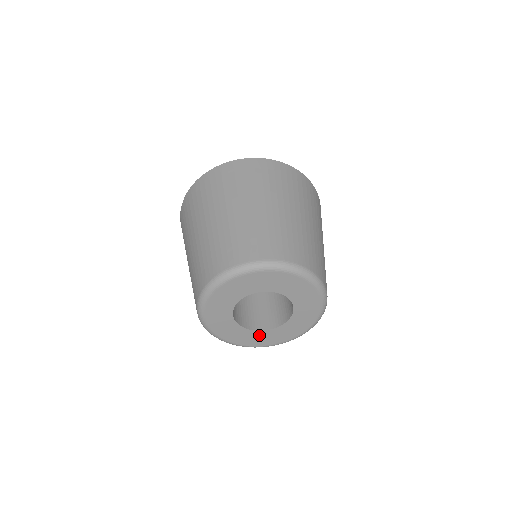
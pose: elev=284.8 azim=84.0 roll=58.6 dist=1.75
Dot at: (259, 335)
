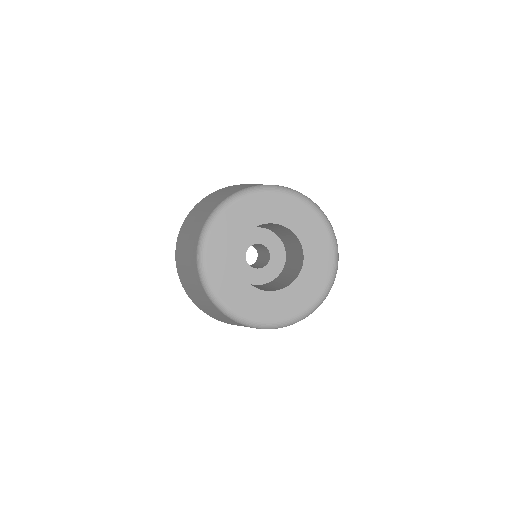
Dot at: (269, 300)
